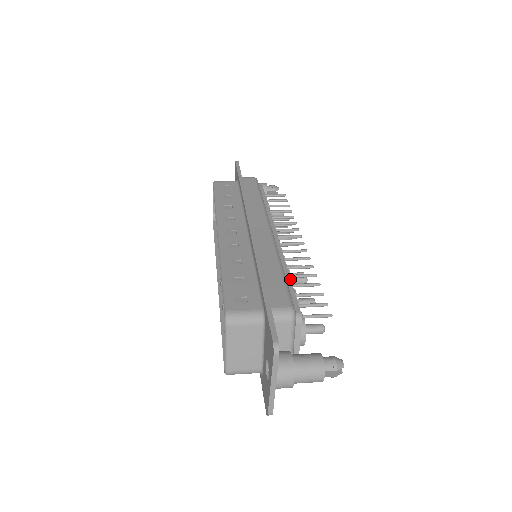
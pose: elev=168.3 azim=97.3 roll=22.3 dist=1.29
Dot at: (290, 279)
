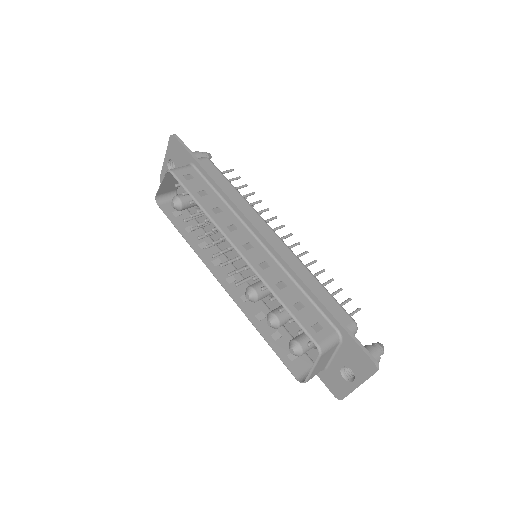
Dot at: occluded
